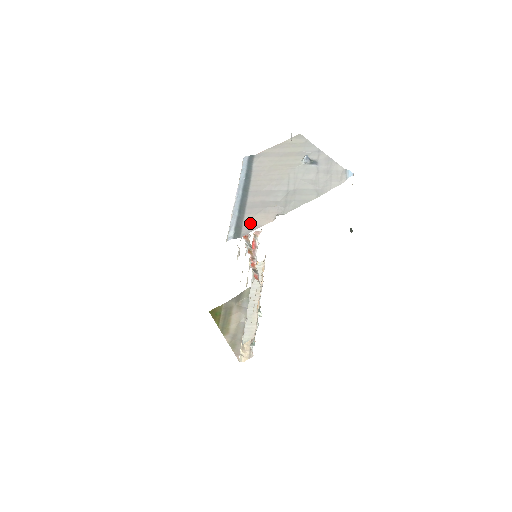
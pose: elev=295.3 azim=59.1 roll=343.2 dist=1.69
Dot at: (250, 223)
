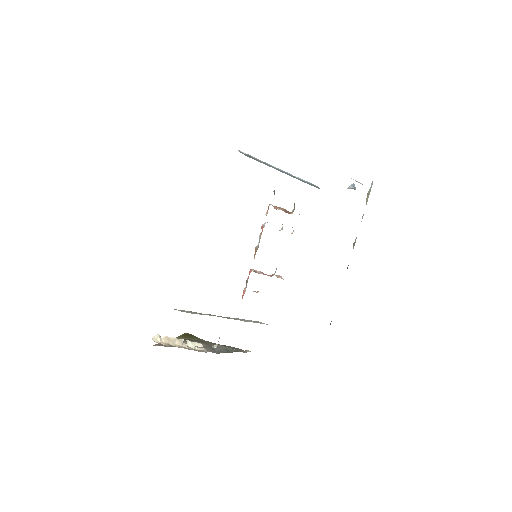
Dot at: occluded
